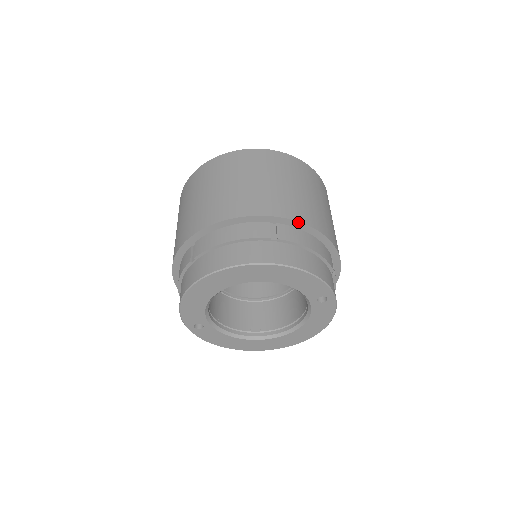
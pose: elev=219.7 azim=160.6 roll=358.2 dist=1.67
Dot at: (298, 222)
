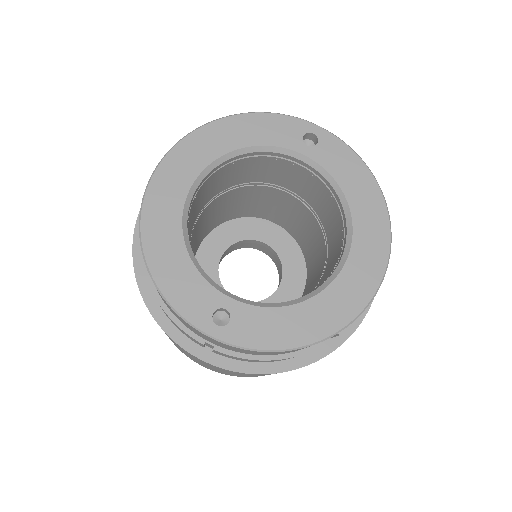
Dot at: occluded
